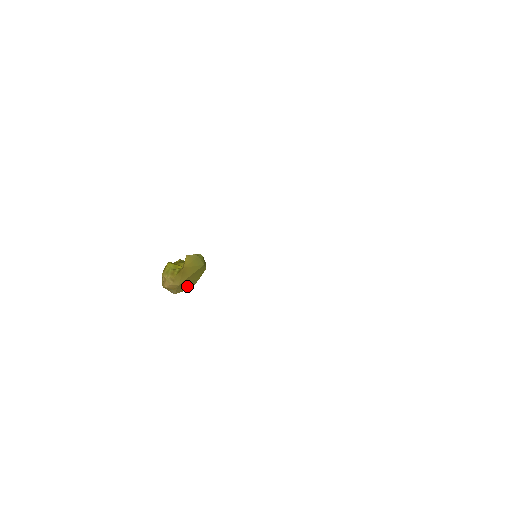
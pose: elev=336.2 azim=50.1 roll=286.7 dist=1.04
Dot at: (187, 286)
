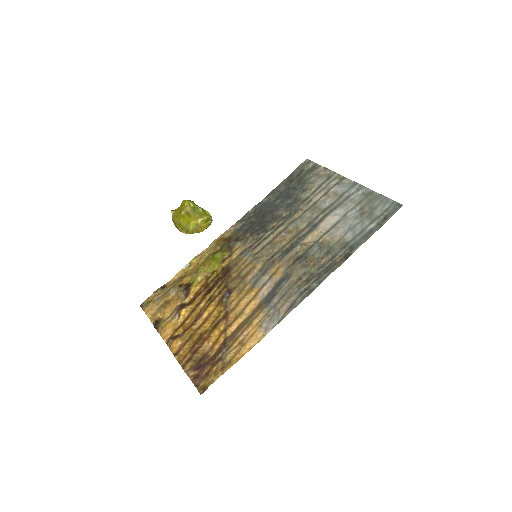
Dot at: occluded
